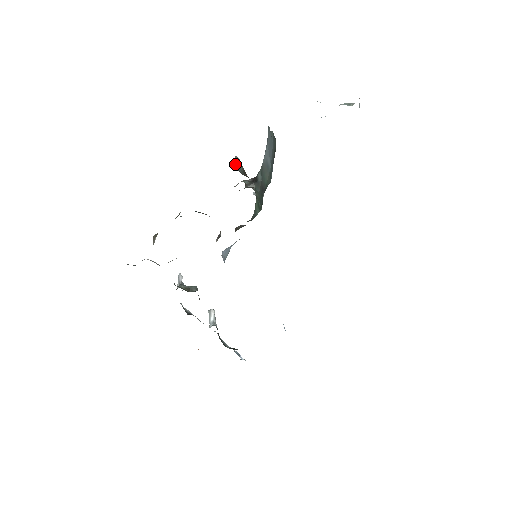
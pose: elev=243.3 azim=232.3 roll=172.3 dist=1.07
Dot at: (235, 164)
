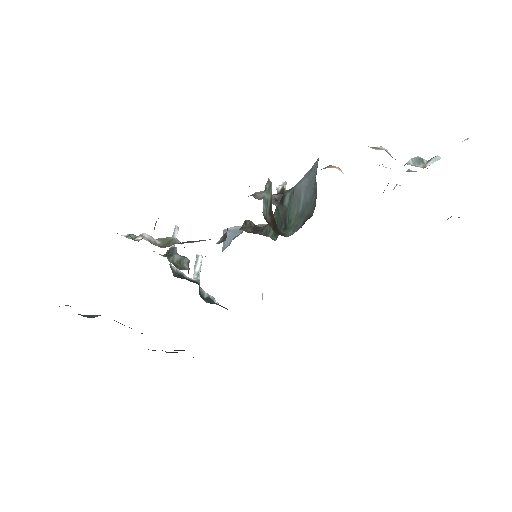
Dot at: (263, 199)
